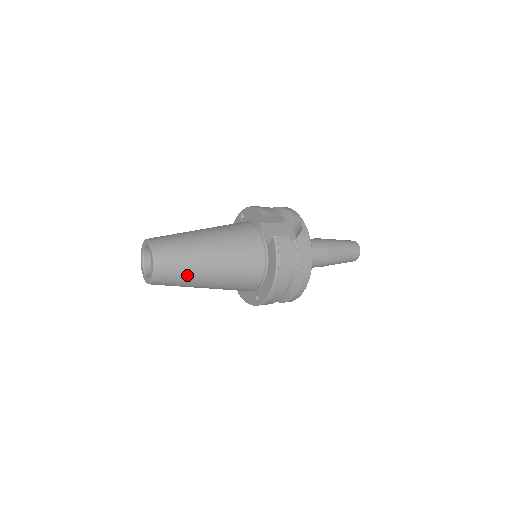
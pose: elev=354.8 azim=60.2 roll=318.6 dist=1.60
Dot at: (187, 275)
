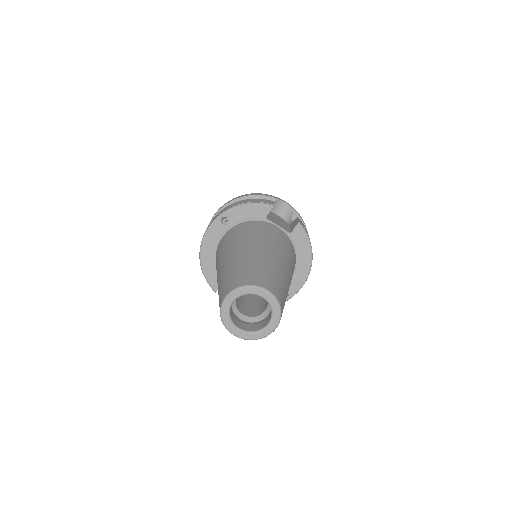
Dot at: occluded
